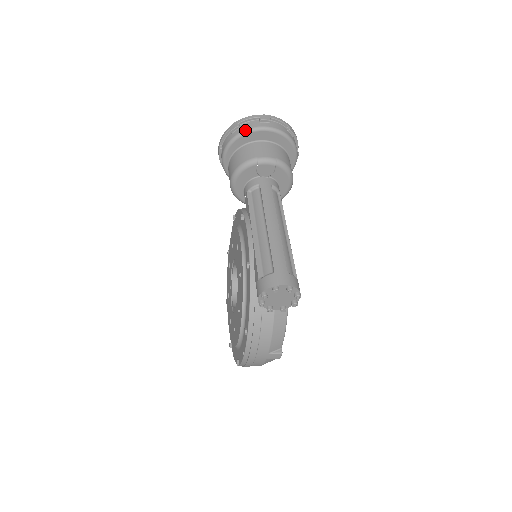
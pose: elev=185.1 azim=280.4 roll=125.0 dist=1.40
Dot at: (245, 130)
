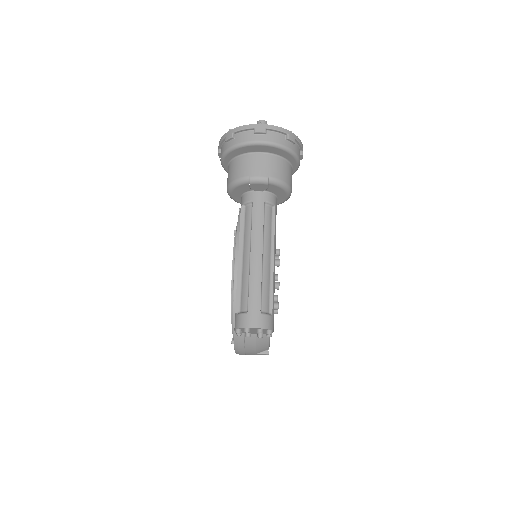
Dot at: (238, 144)
